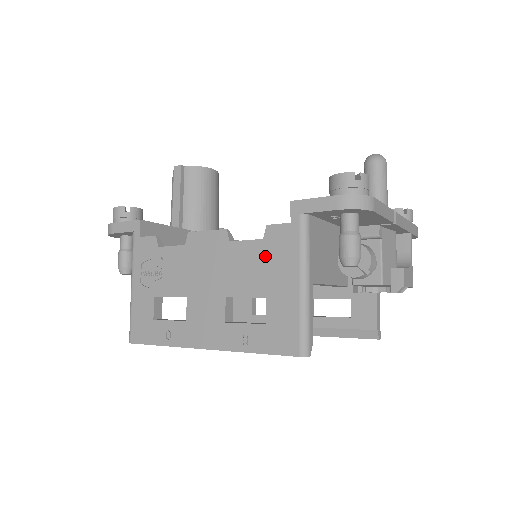
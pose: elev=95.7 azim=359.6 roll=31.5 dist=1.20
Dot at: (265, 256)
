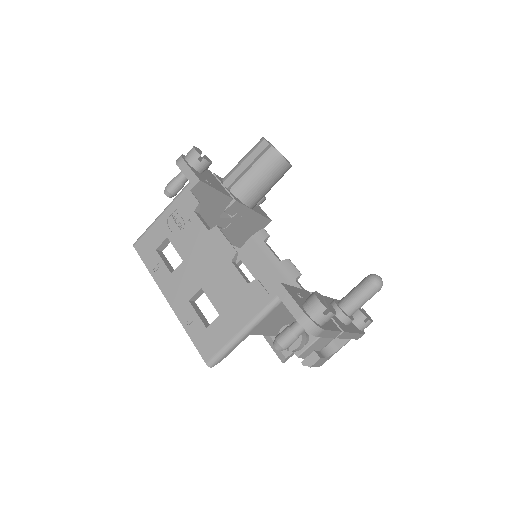
Dot at: (240, 294)
